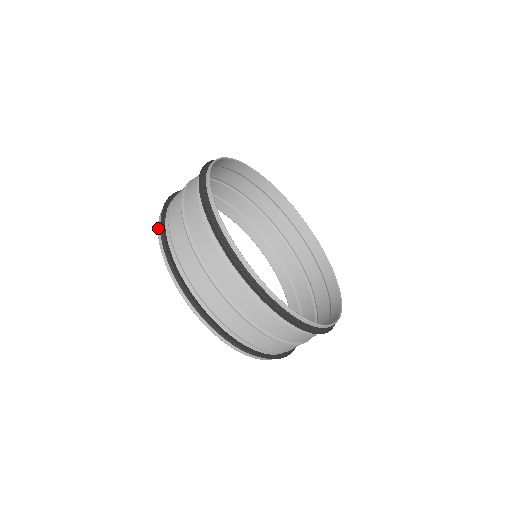
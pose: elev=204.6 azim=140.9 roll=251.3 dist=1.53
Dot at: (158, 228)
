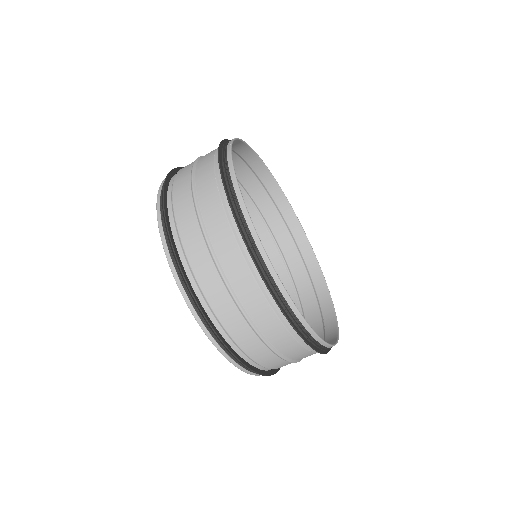
Dot at: (164, 179)
